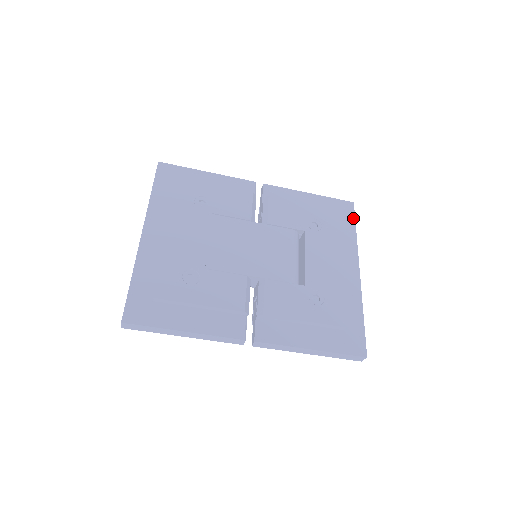
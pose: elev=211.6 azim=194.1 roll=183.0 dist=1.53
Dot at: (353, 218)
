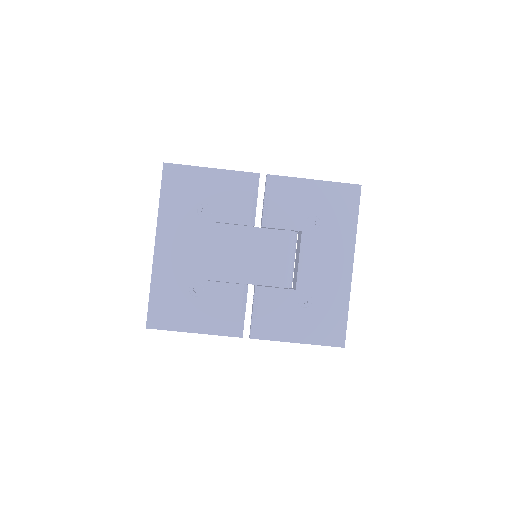
Dot at: (357, 205)
